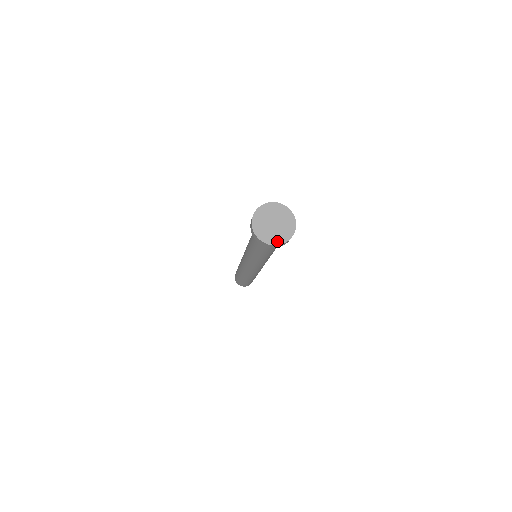
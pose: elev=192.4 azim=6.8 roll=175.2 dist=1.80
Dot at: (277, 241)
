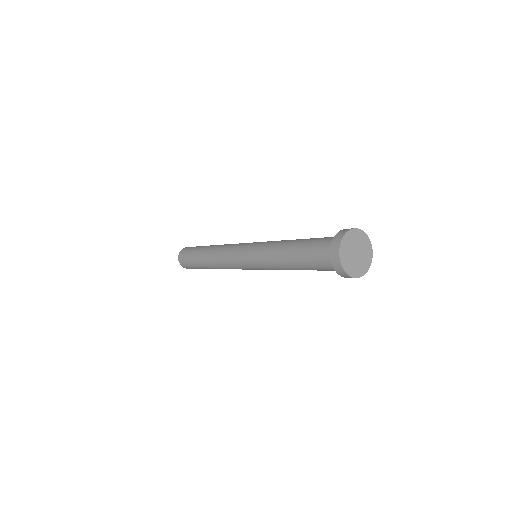
Dot at: (350, 271)
